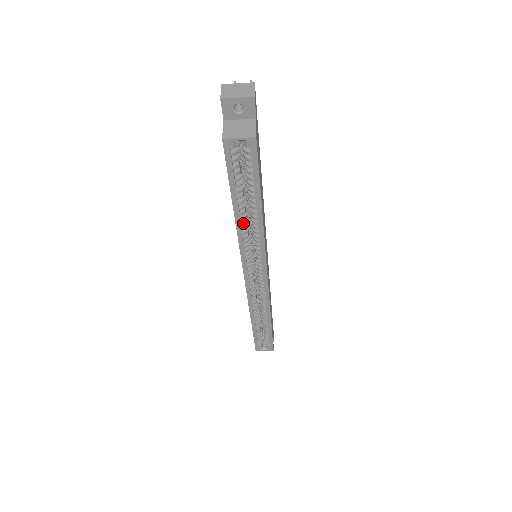
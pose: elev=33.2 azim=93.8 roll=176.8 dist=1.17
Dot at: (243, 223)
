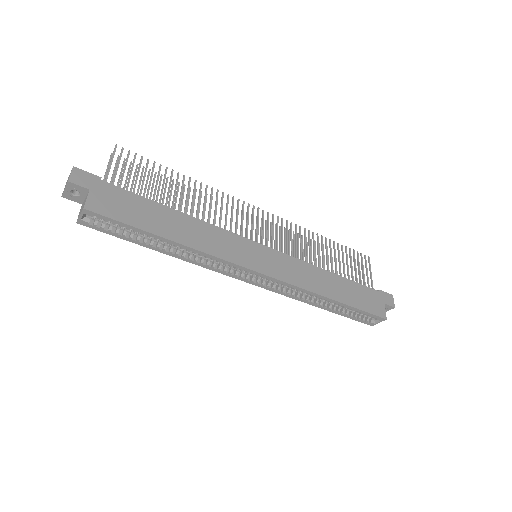
Dot at: (176, 254)
